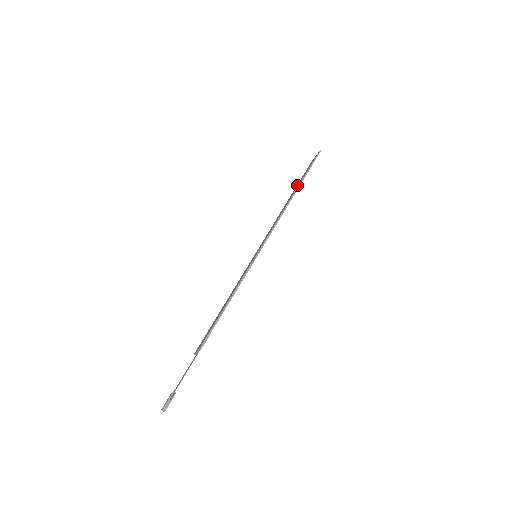
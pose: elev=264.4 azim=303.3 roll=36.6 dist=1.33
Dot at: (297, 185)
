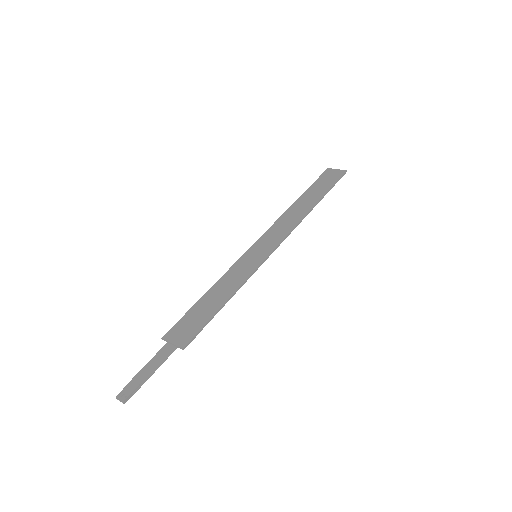
Dot at: (312, 191)
